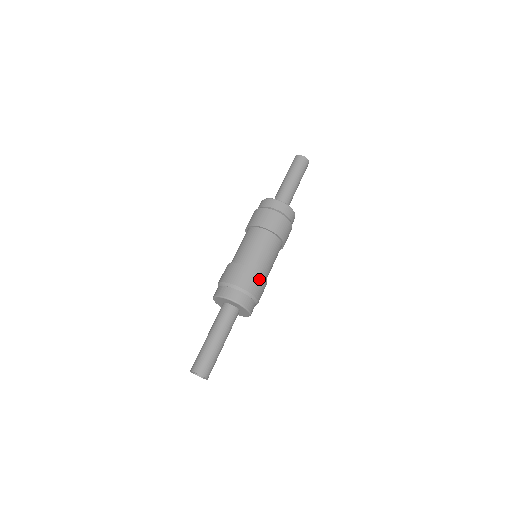
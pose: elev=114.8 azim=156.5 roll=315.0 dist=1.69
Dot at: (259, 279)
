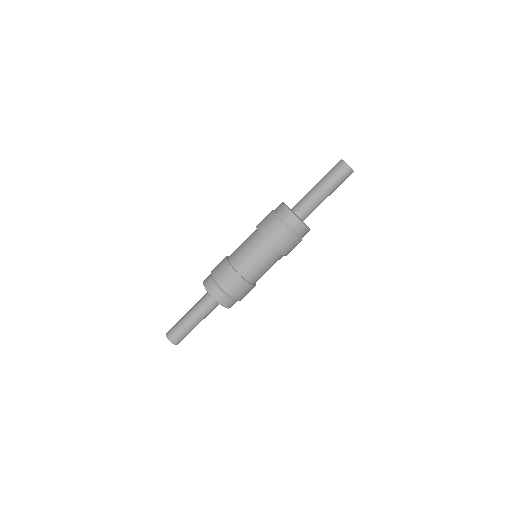
Dot at: (234, 277)
